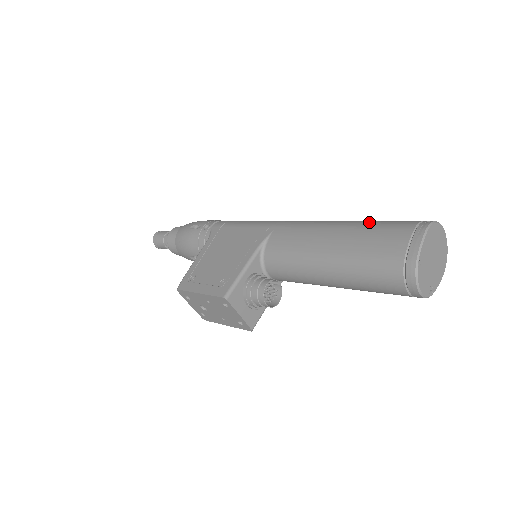
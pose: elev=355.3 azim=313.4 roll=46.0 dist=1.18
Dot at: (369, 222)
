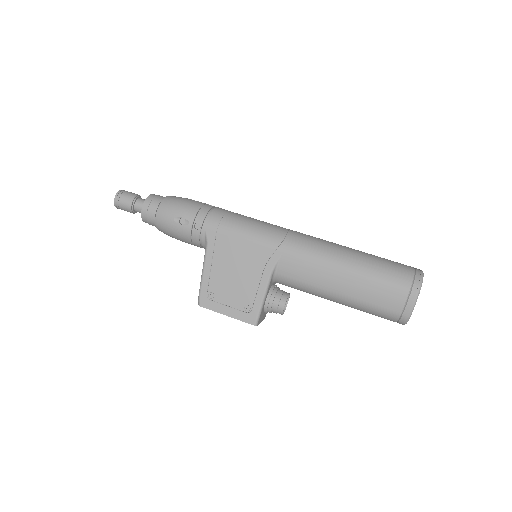
Dot at: (371, 270)
